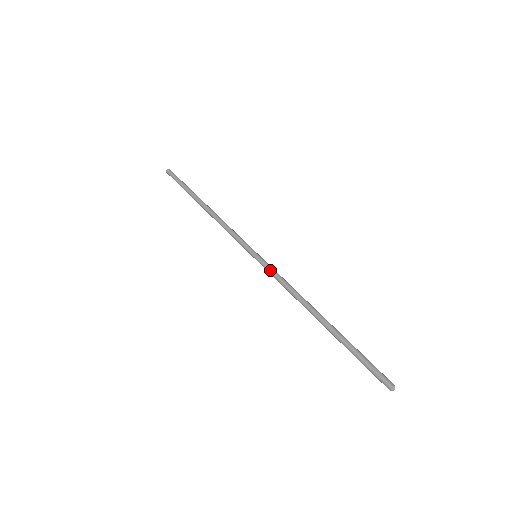
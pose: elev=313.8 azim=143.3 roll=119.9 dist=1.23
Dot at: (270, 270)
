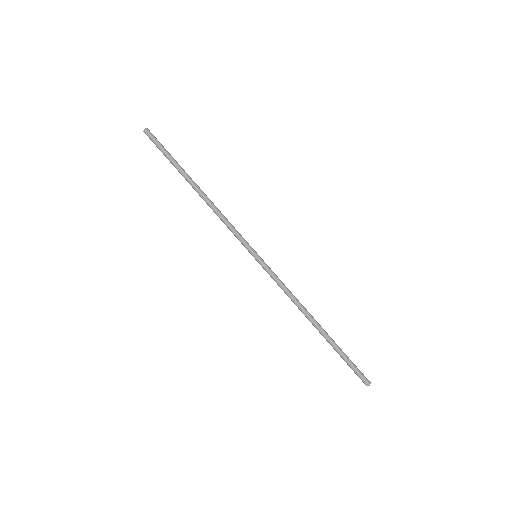
Dot at: (270, 276)
